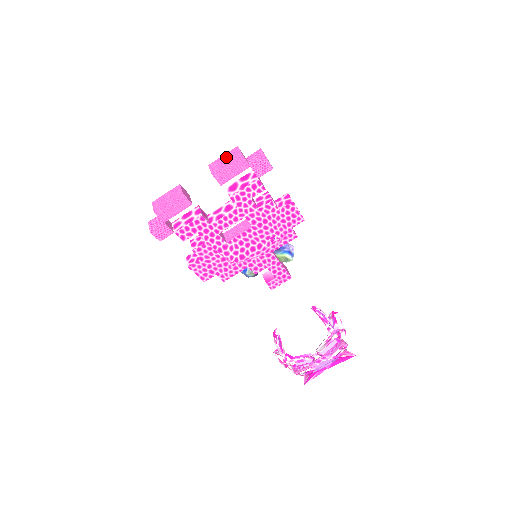
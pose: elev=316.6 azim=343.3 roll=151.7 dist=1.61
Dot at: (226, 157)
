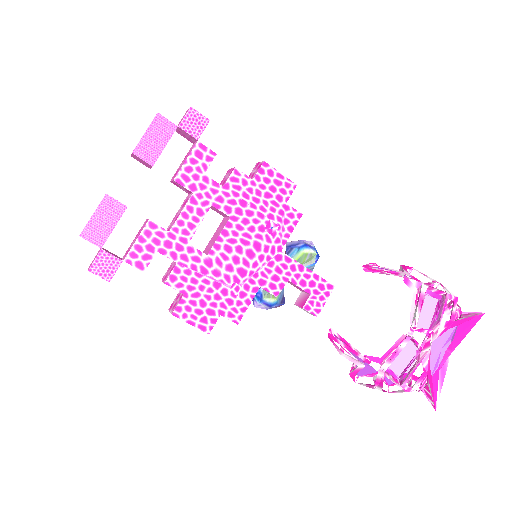
Dot at: occluded
